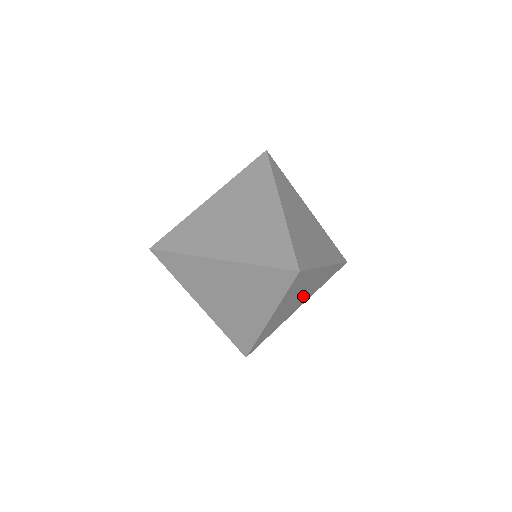
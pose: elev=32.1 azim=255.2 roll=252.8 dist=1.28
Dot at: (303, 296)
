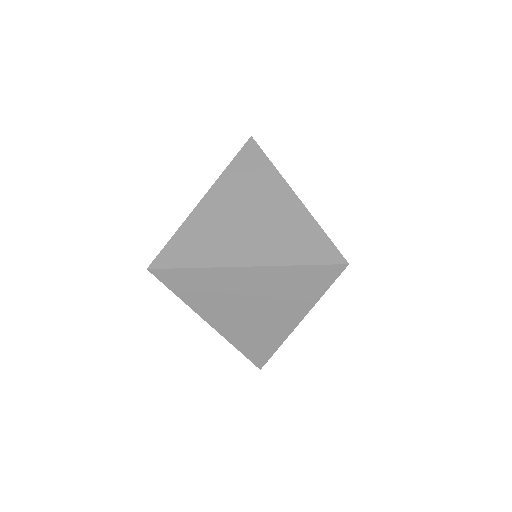
Dot at: occluded
